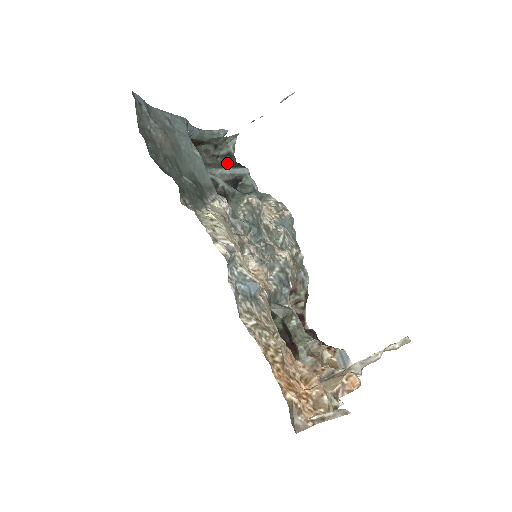
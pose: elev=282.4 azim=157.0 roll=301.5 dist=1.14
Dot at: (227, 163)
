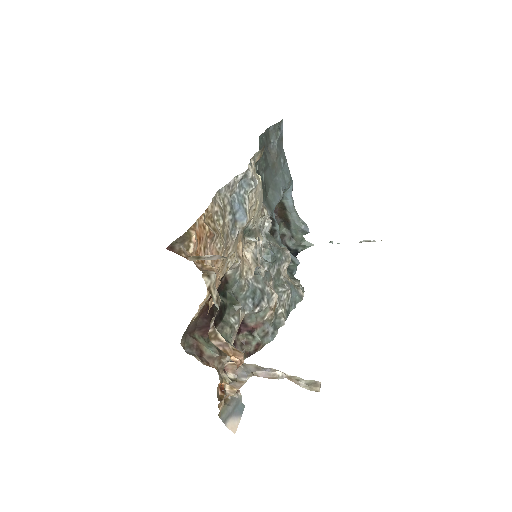
Dot at: occluded
